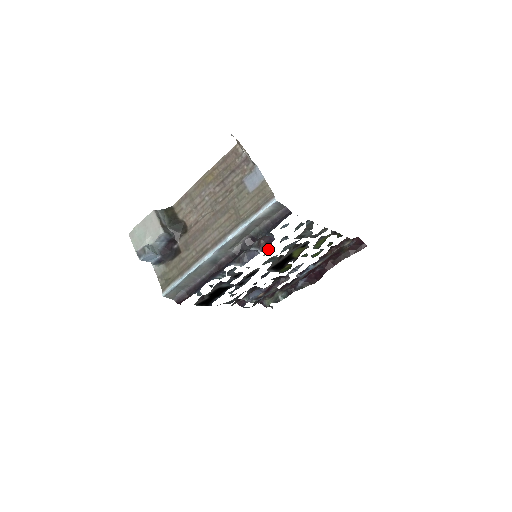
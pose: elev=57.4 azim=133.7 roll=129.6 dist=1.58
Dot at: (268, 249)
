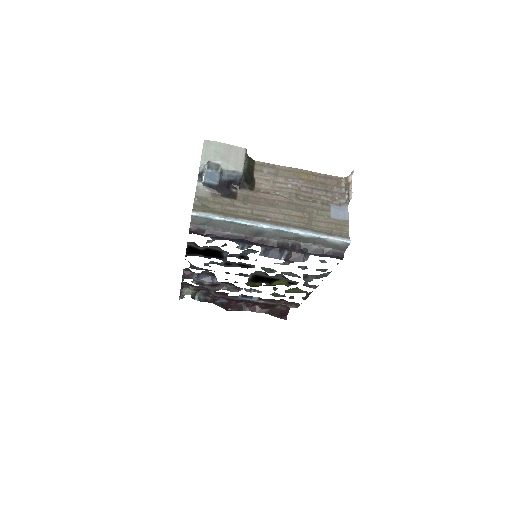
Dot at: (286, 263)
